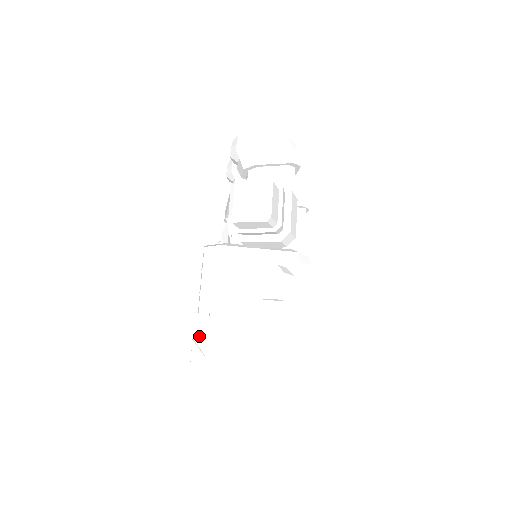
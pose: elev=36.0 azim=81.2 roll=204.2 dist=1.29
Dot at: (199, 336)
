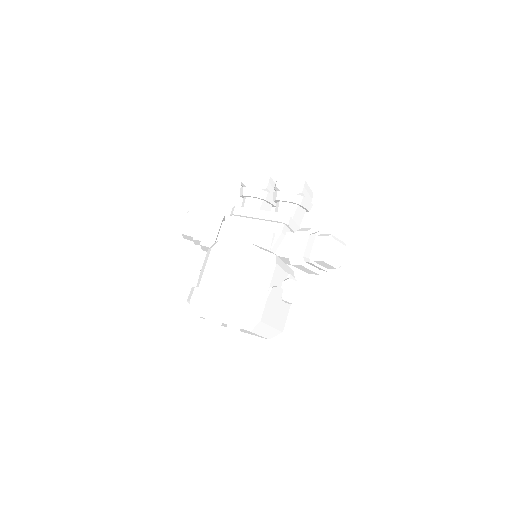
Dot at: (254, 317)
